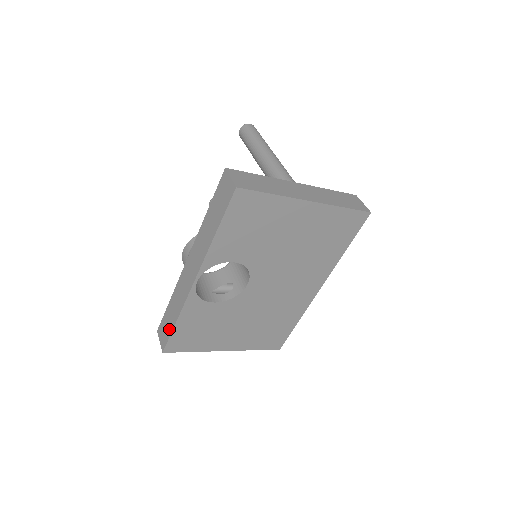
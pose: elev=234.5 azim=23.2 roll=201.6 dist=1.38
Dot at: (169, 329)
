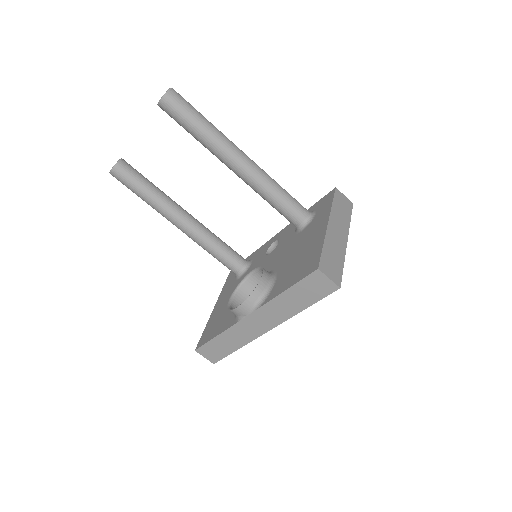
Dot at: (224, 353)
